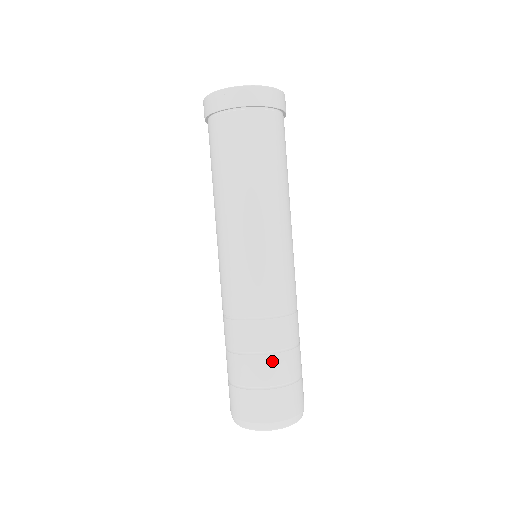
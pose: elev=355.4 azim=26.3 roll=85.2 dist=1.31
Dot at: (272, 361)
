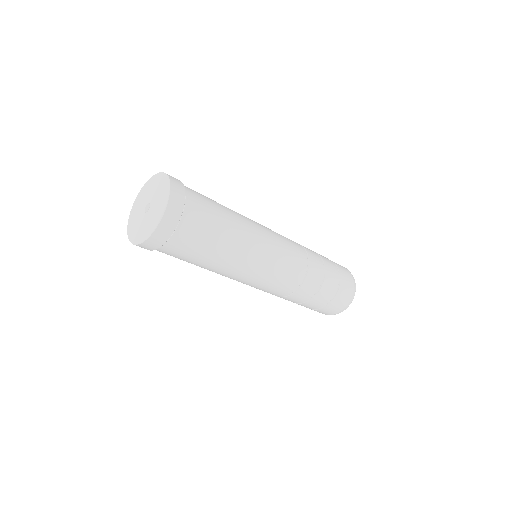
Dot at: (322, 293)
